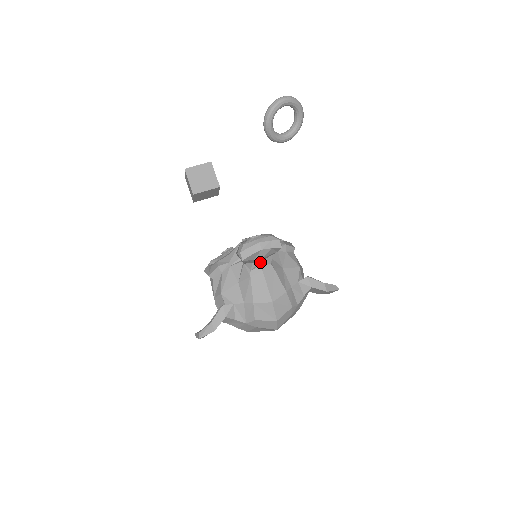
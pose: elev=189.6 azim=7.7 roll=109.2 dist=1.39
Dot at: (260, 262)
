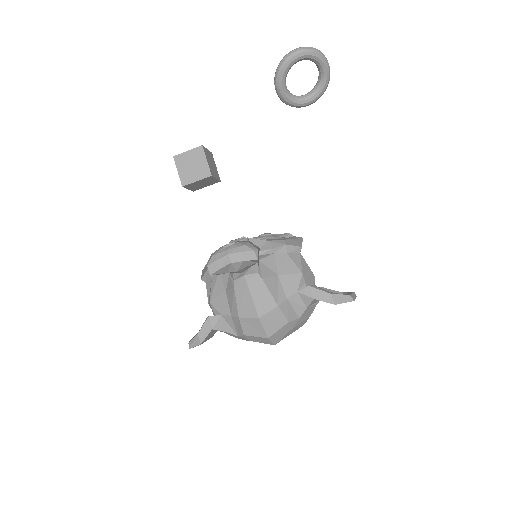
Dot at: (241, 272)
